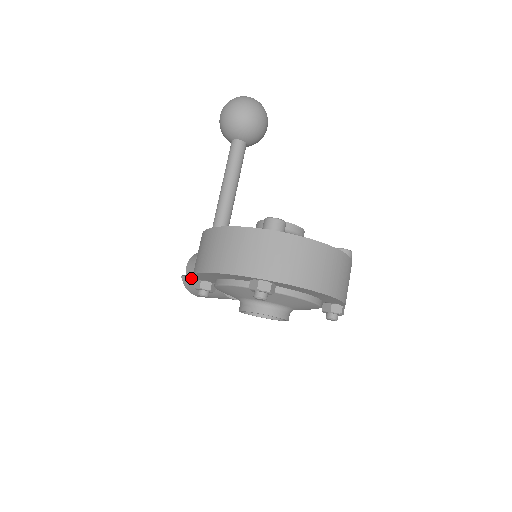
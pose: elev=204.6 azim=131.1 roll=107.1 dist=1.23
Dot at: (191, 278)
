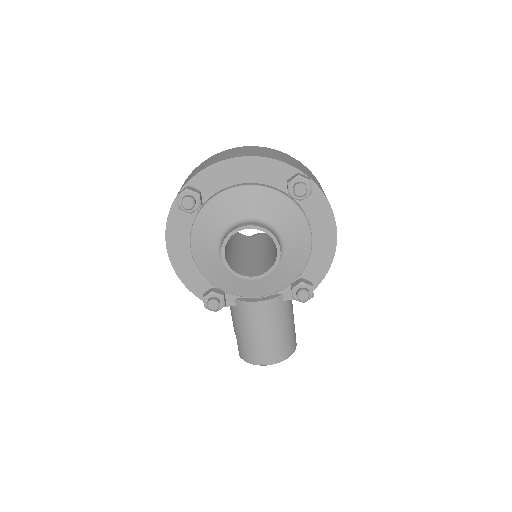
Dot at: (237, 340)
